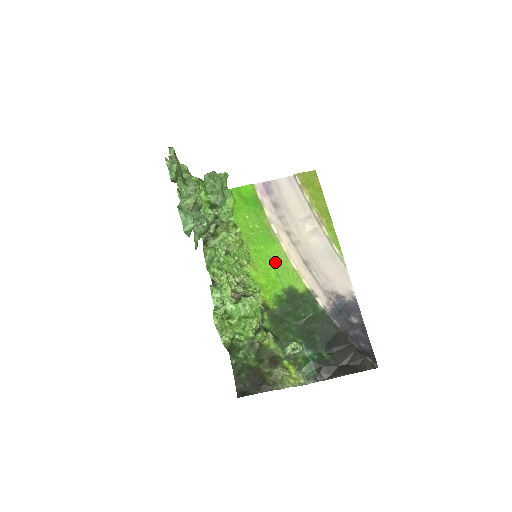
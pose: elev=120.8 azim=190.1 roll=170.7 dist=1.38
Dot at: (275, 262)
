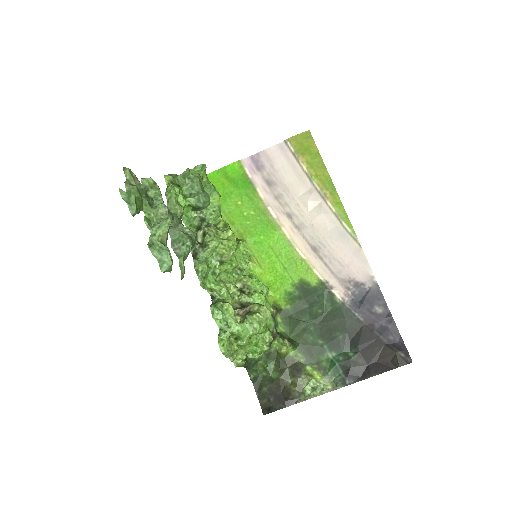
Dot at: (279, 253)
